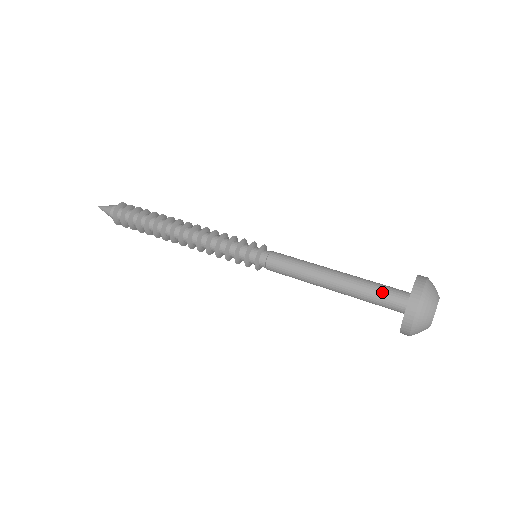
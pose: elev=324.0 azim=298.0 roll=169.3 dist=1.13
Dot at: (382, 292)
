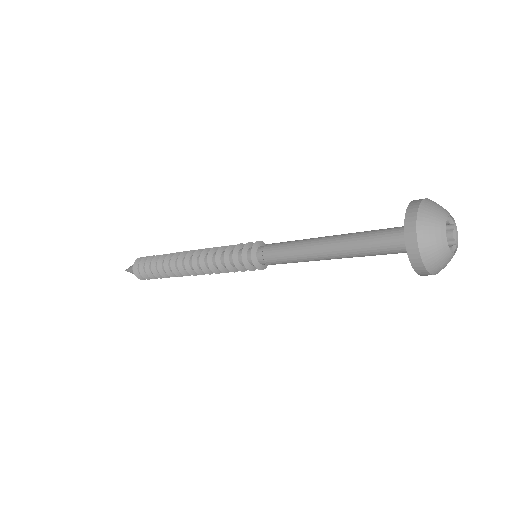
Dot at: (387, 228)
